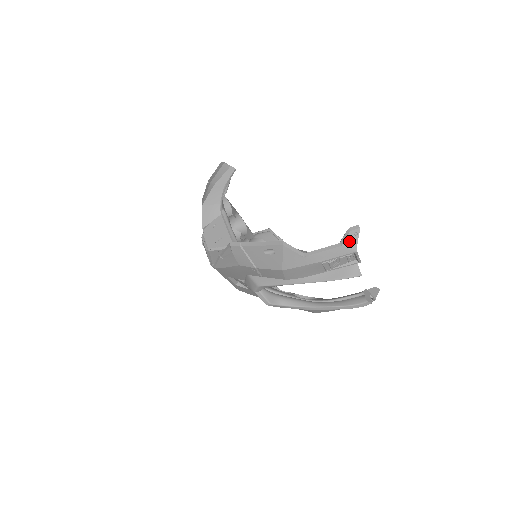
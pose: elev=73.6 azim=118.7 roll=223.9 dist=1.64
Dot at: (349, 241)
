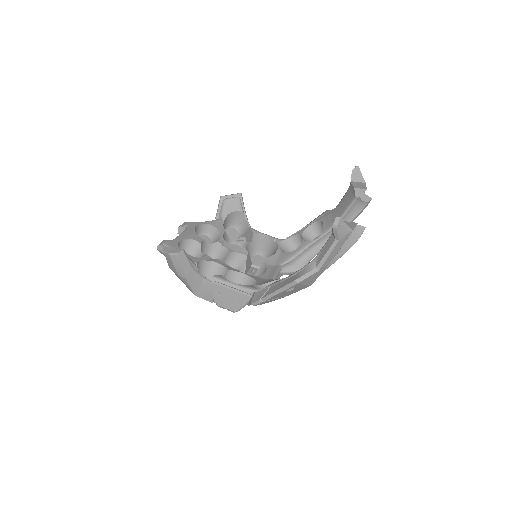
Dot at: (341, 233)
